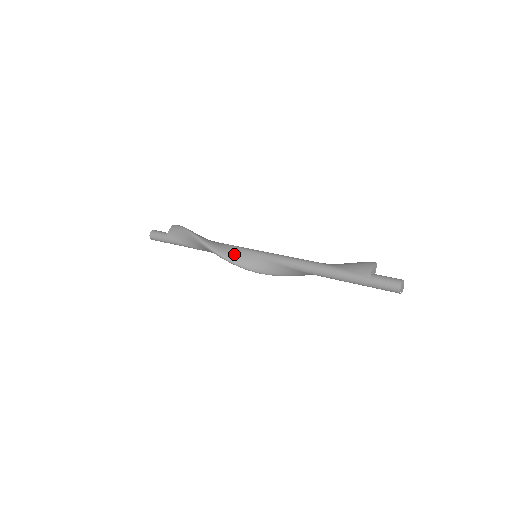
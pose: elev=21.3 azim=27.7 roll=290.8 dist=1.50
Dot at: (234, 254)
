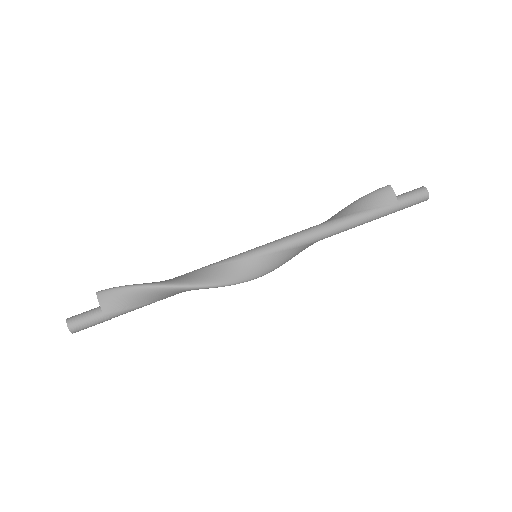
Dot at: (235, 272)
